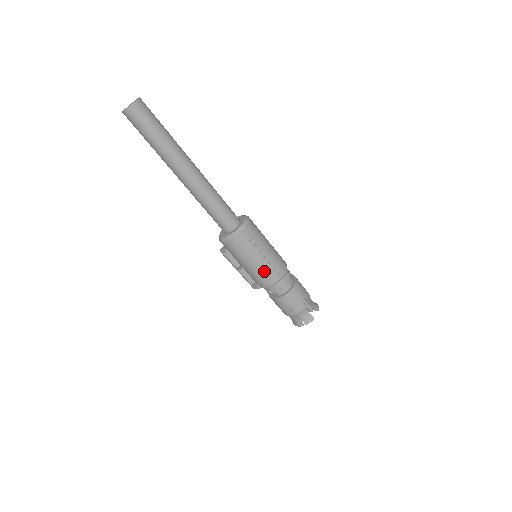
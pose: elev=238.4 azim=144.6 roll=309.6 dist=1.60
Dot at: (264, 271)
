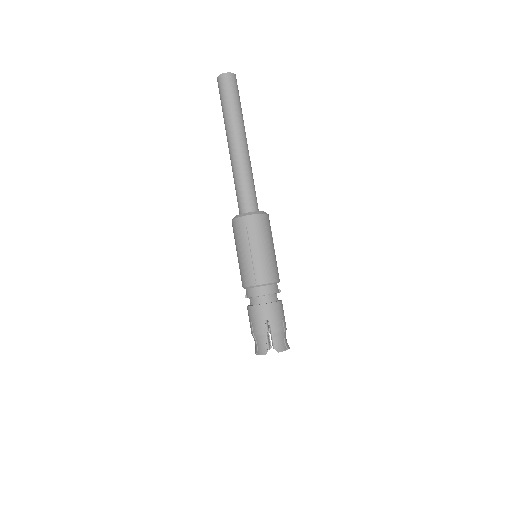
Dot at: (244, 267)
